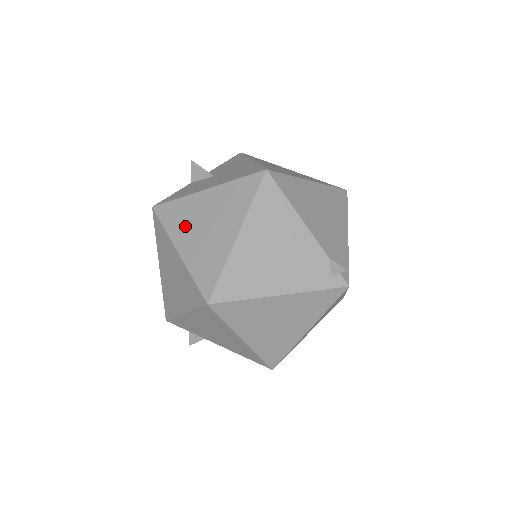
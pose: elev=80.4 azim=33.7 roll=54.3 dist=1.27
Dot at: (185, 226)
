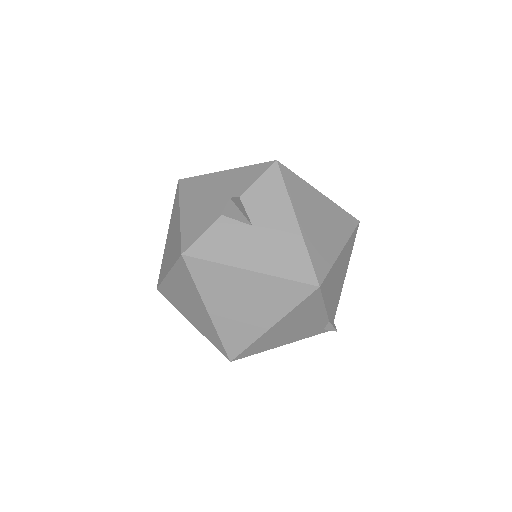
Dot at: (220, 294)
